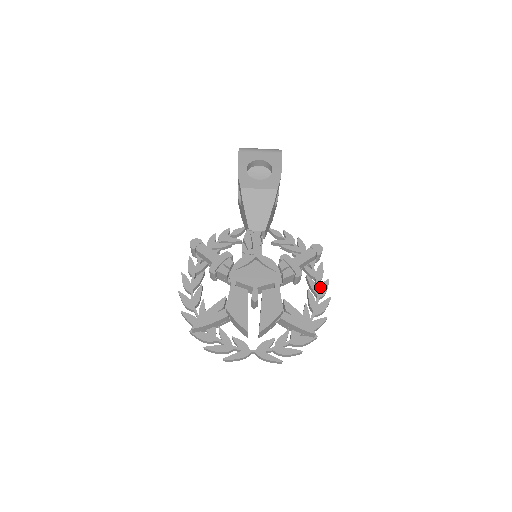
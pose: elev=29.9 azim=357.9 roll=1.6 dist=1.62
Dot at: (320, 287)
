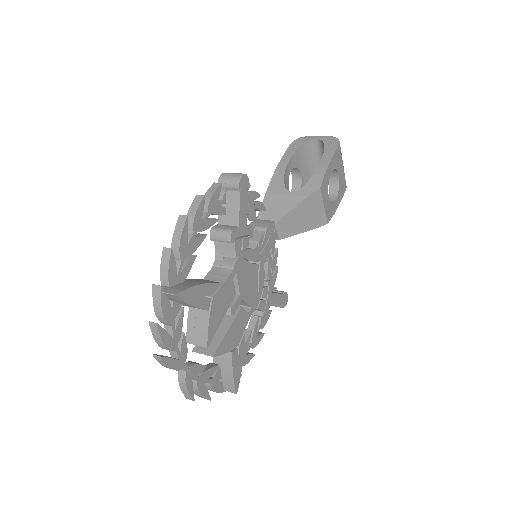
Dot at: (257, 337)
